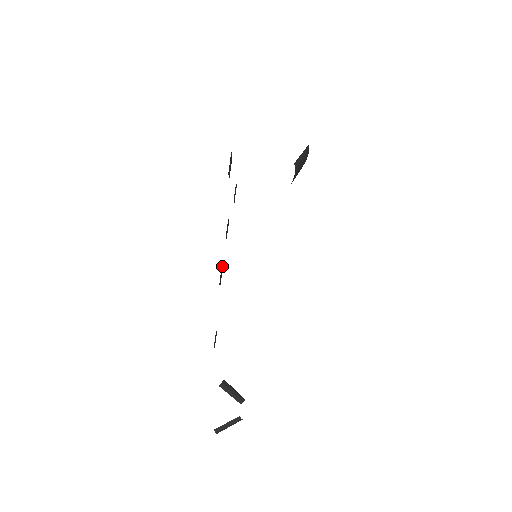
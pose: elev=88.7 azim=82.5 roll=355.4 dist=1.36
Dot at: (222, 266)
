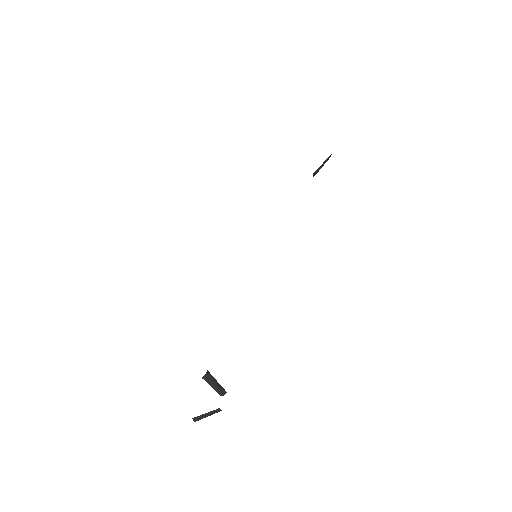
Dot at: occluded
